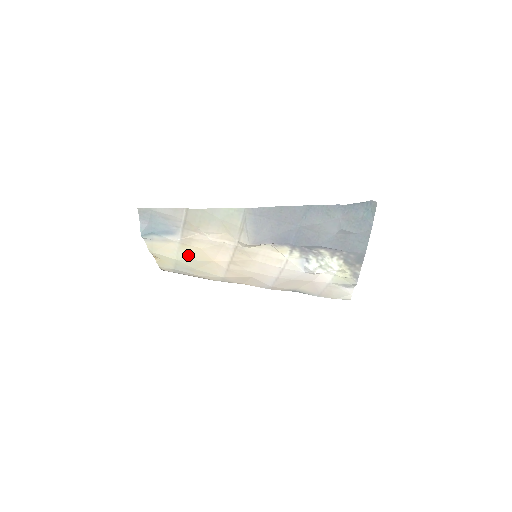
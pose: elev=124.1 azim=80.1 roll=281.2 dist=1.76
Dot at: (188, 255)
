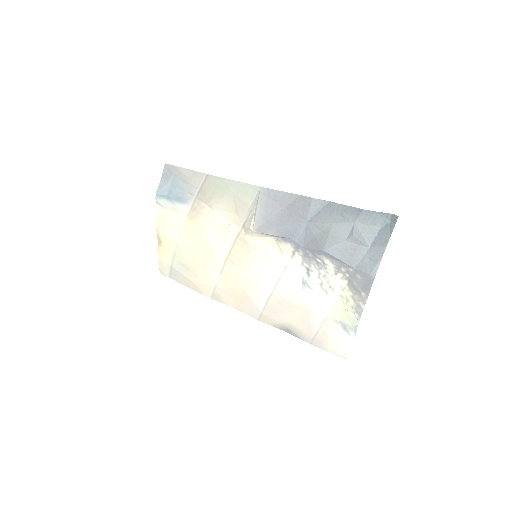
Dot at: (190, 238)
